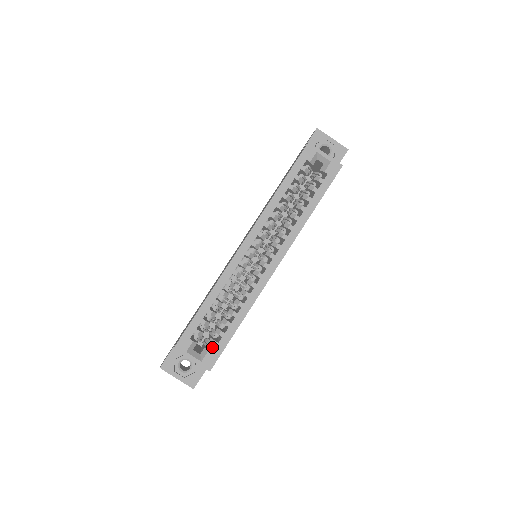
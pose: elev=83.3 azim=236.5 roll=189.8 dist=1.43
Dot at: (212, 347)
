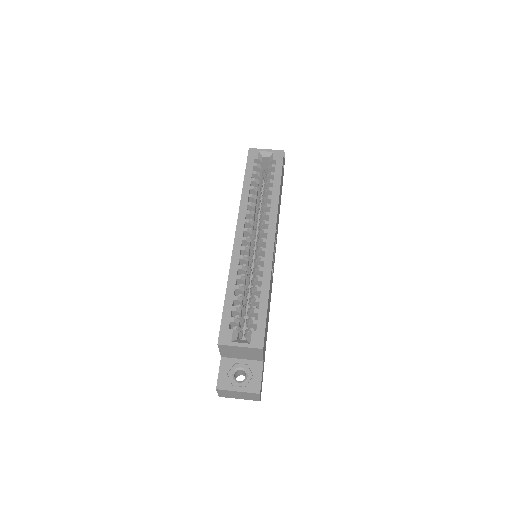
Dot at: occluded
